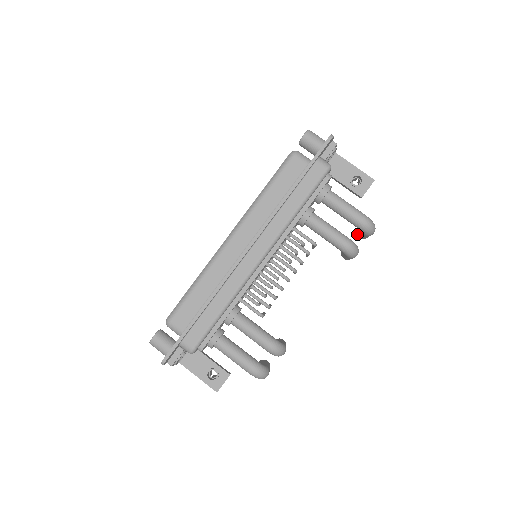
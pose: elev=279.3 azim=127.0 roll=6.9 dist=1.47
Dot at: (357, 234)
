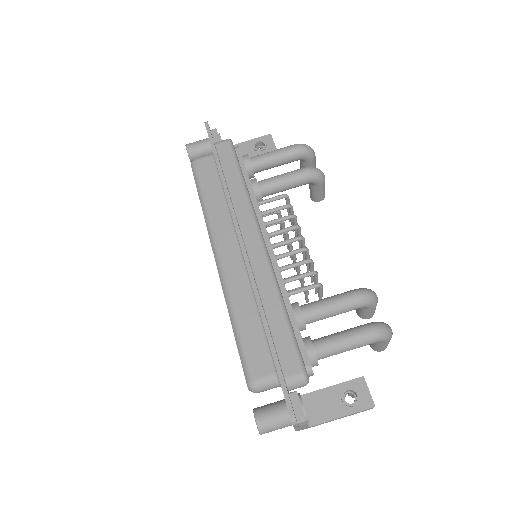
Dot at: occluded
